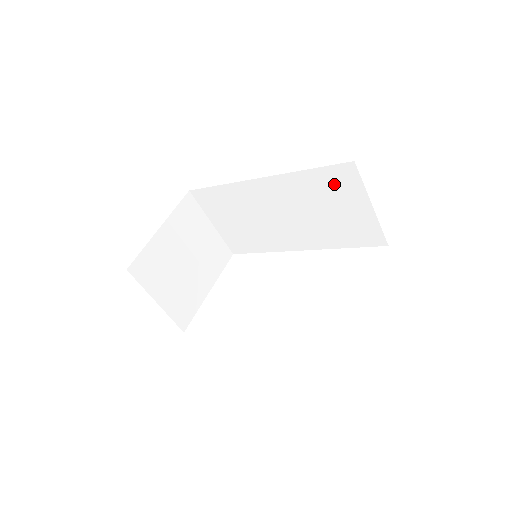
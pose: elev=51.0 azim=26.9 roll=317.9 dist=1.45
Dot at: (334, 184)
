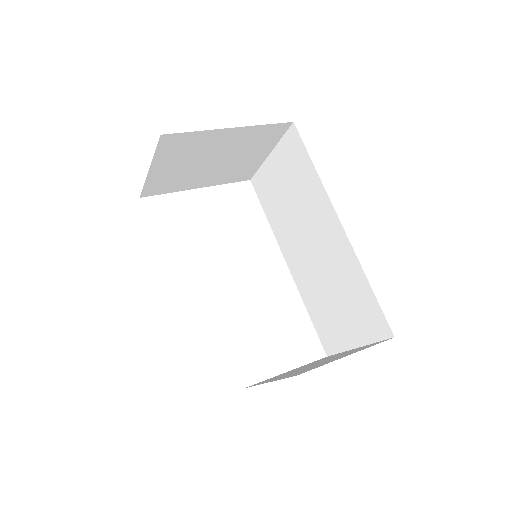
Dot at: (365, 311)
